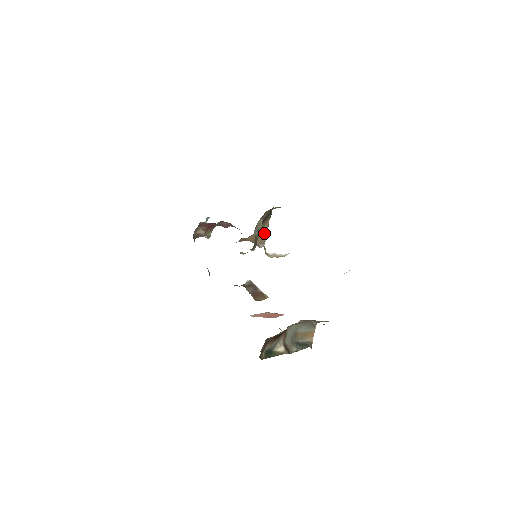
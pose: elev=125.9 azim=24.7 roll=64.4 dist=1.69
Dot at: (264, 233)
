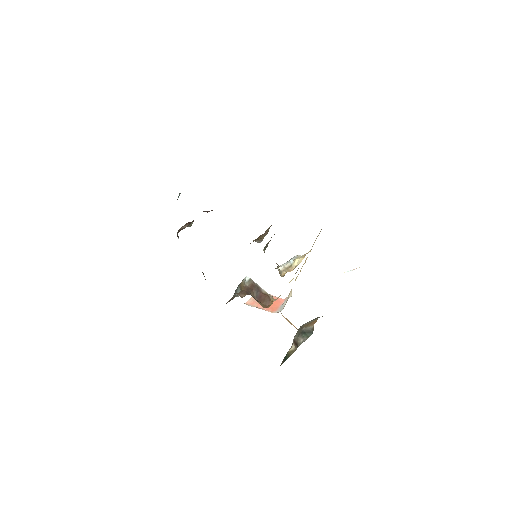
Dot at: (265, 234)
